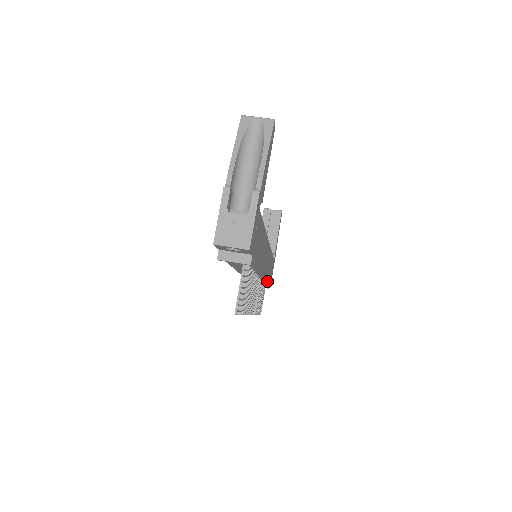
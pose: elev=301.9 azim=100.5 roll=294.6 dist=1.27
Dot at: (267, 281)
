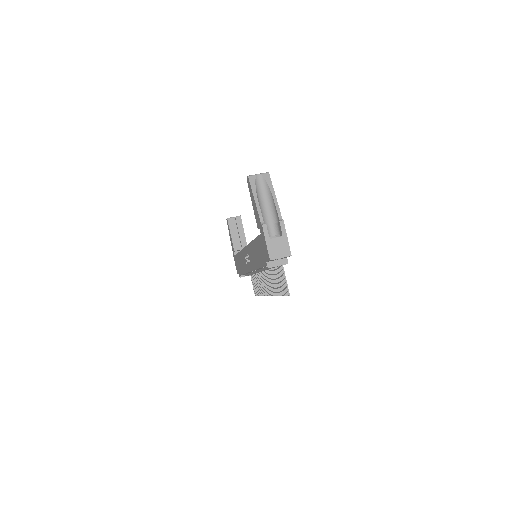
Dot at: occluded
